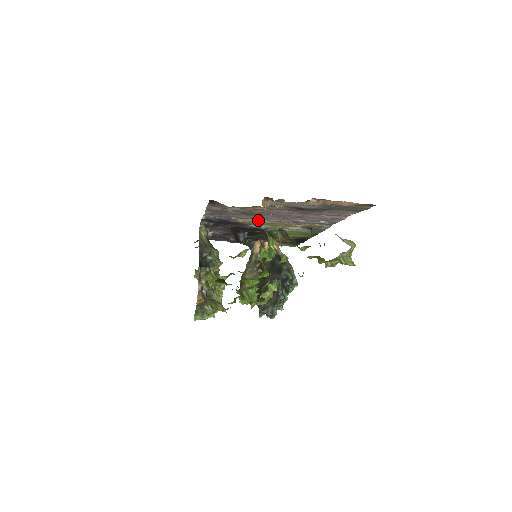
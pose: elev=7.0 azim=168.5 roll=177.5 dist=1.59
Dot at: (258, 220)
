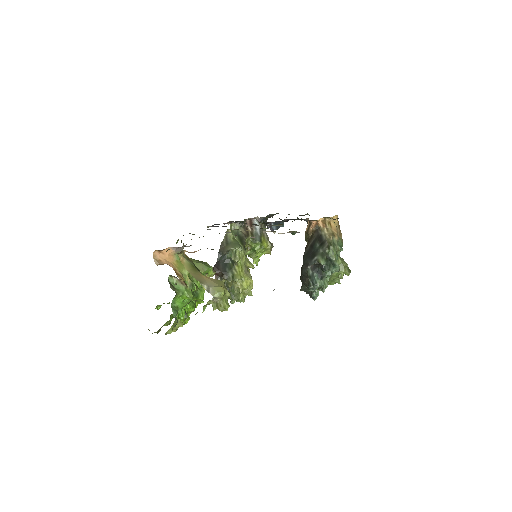
Dot at: (238, 229)
